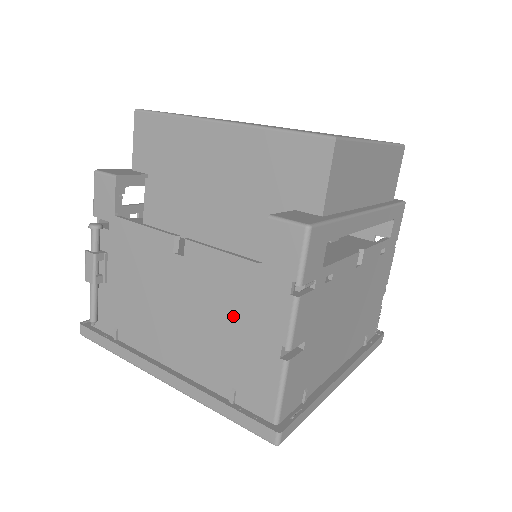
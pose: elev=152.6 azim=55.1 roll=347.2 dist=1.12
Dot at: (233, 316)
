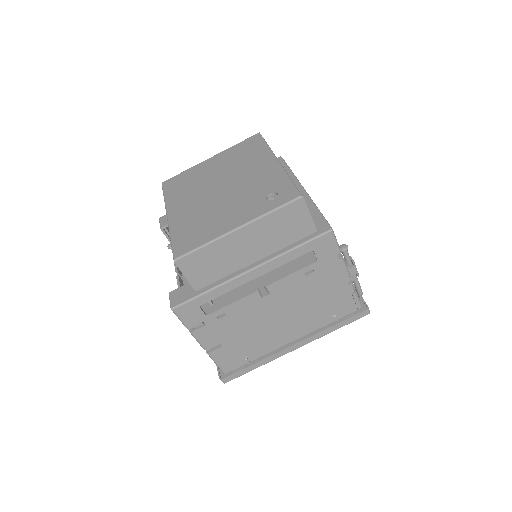
Dot at: occluded
